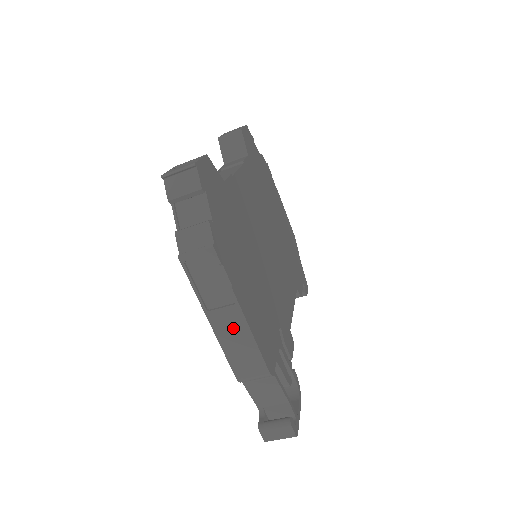
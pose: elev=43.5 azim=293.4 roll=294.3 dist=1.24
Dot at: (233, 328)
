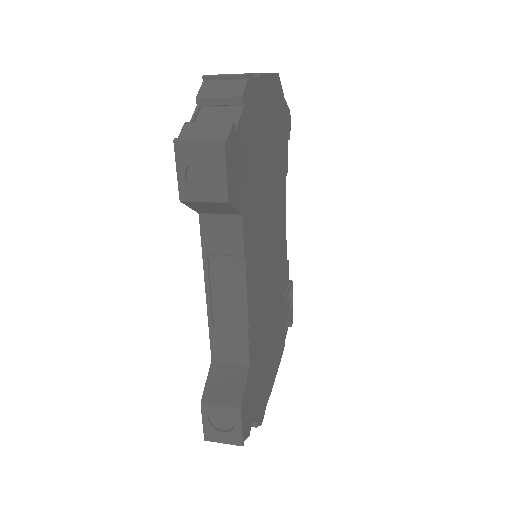
Dot at: occluded
